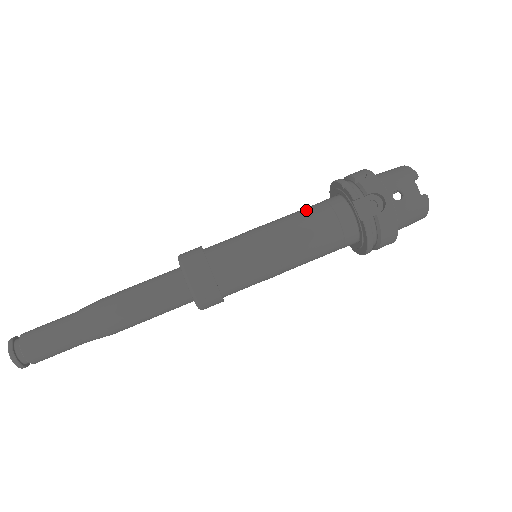
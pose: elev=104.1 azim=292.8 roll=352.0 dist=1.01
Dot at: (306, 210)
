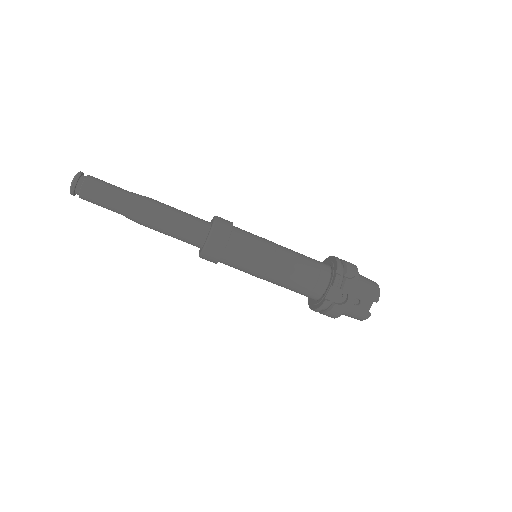
Dot at: (306, 261)
